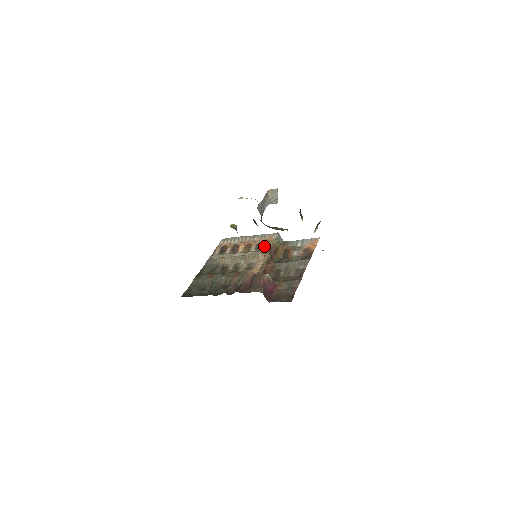
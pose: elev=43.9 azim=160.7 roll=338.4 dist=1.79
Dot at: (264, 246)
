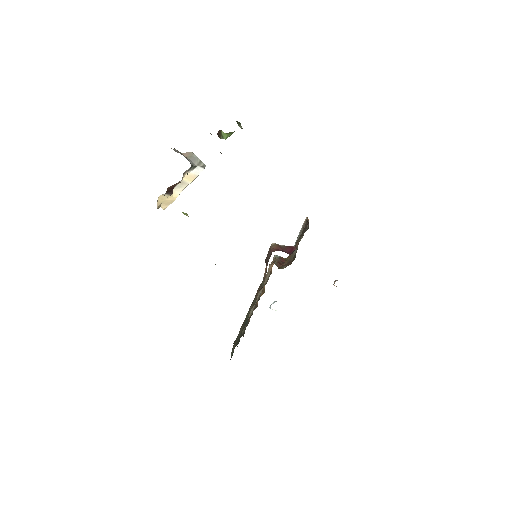
Dot at: (271, 270)
